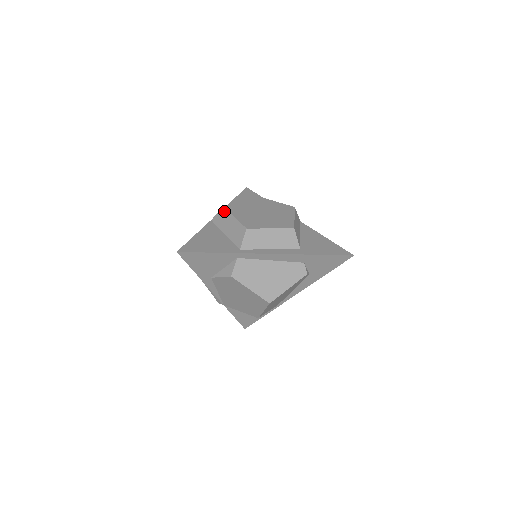
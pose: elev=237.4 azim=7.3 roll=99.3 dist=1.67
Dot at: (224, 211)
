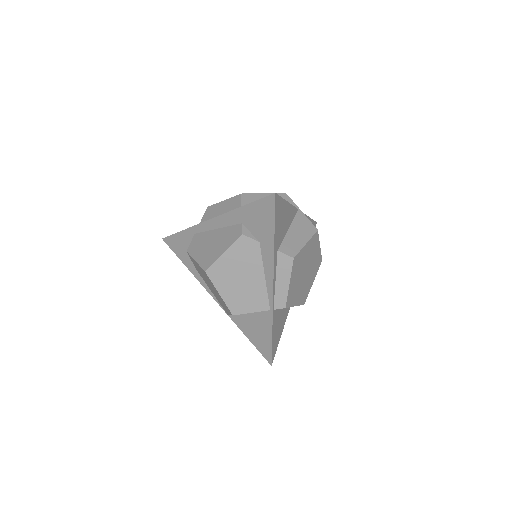
Dot at: occluded
